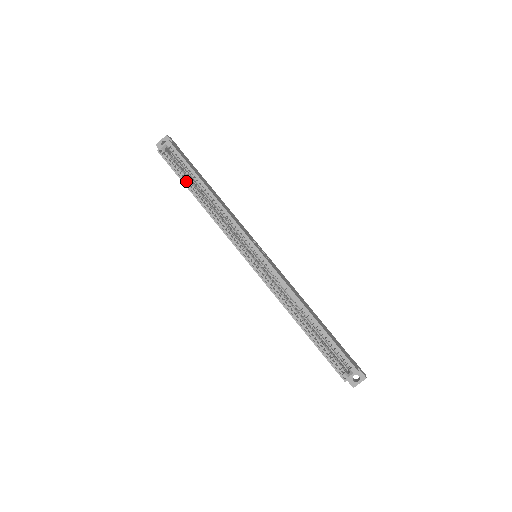
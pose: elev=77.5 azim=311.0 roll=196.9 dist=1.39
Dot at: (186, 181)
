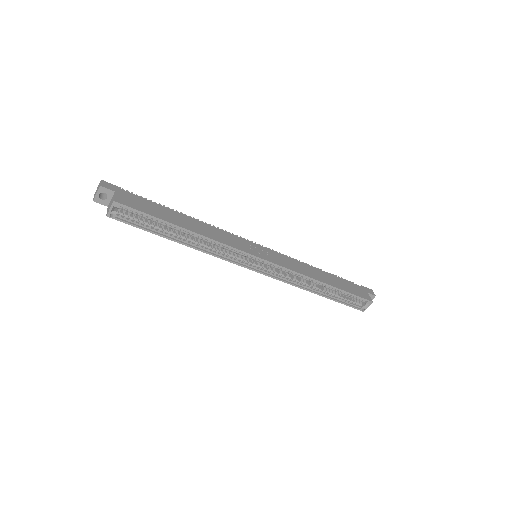
Dot at: (158, 231)
